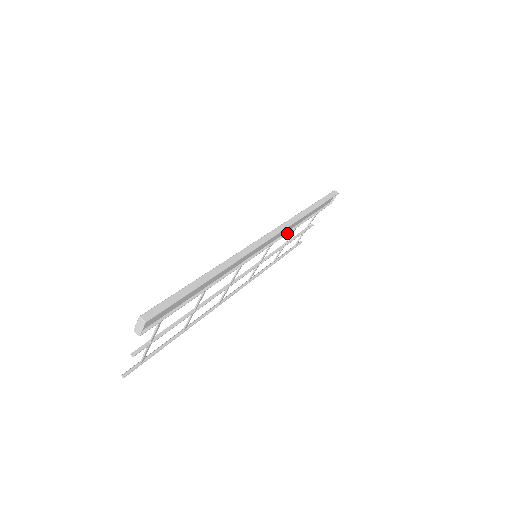
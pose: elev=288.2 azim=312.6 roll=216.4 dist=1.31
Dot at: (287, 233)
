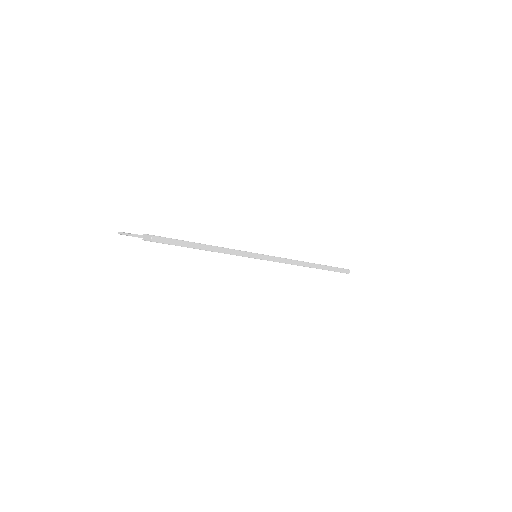
Dot at: occluded
